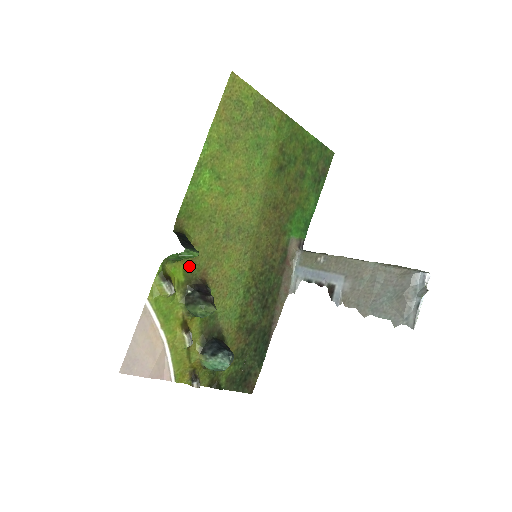
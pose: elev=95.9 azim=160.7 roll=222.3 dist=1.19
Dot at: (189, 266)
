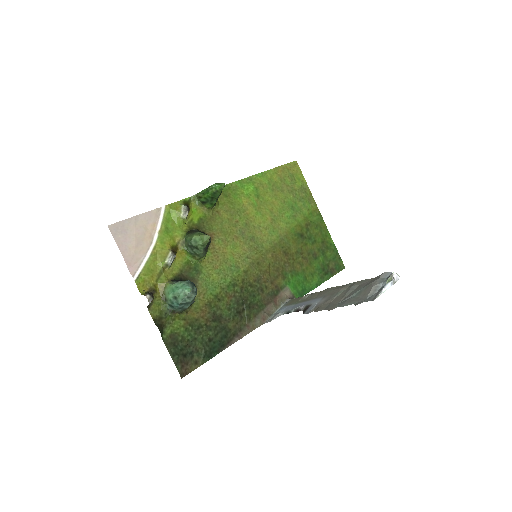
Dot at: (205, 219)
